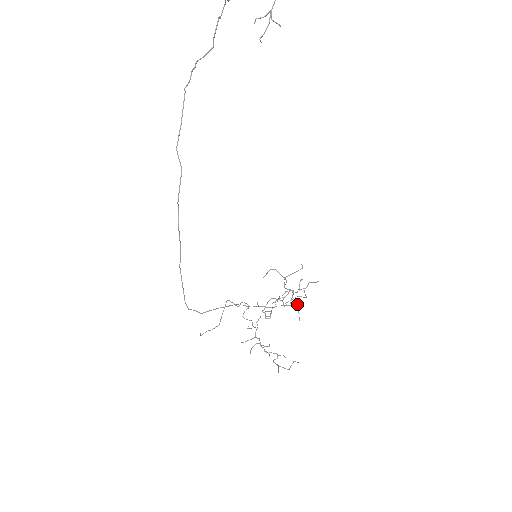
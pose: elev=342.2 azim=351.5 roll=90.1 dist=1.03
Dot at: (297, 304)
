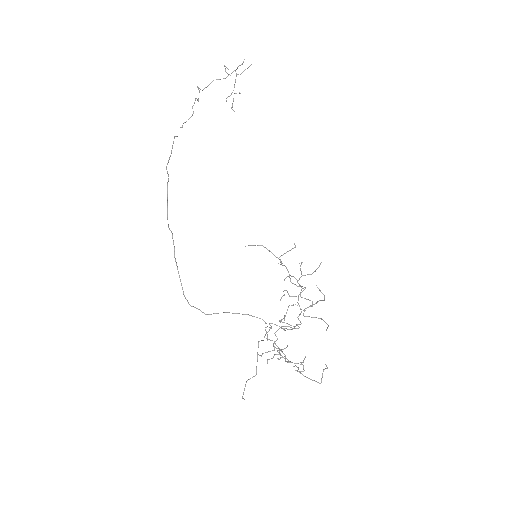
Dot at: (312, 301)
